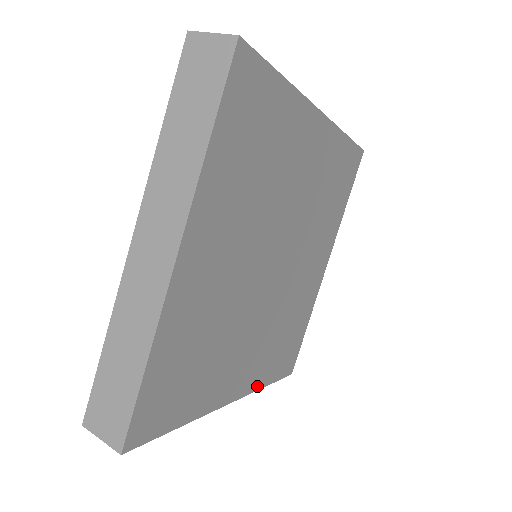
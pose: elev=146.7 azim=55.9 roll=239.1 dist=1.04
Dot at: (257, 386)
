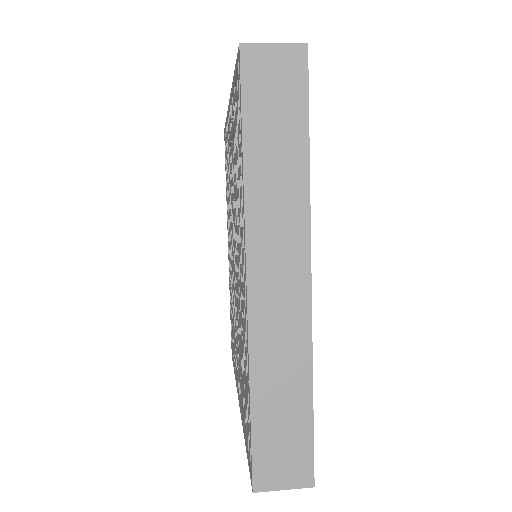
Dot at: occluded
